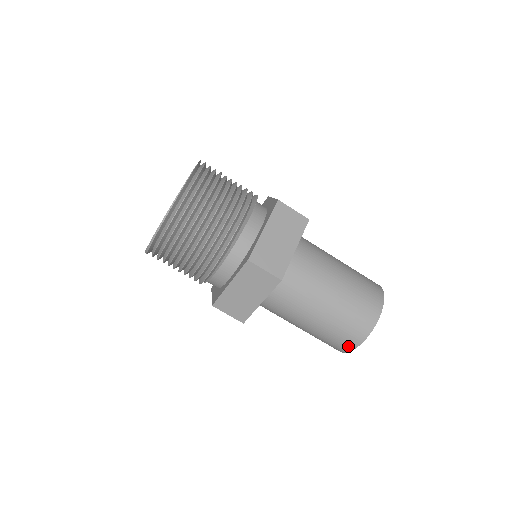
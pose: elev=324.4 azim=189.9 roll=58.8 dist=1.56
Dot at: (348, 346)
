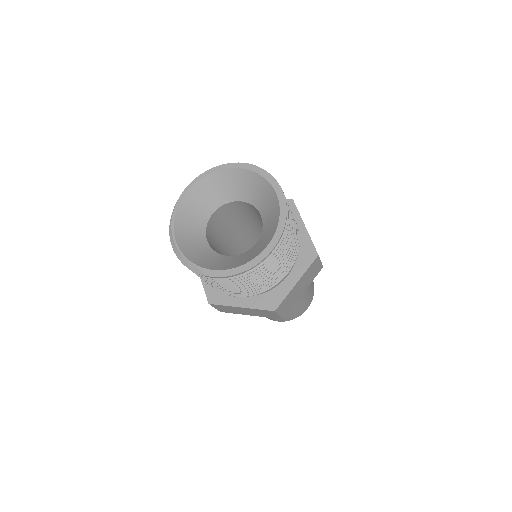
Dot at: (302, 312)
